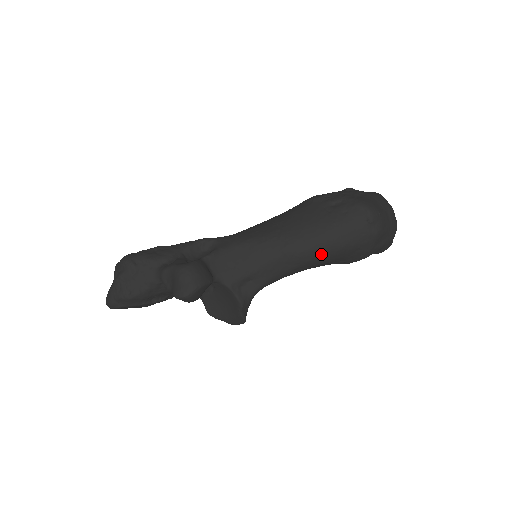
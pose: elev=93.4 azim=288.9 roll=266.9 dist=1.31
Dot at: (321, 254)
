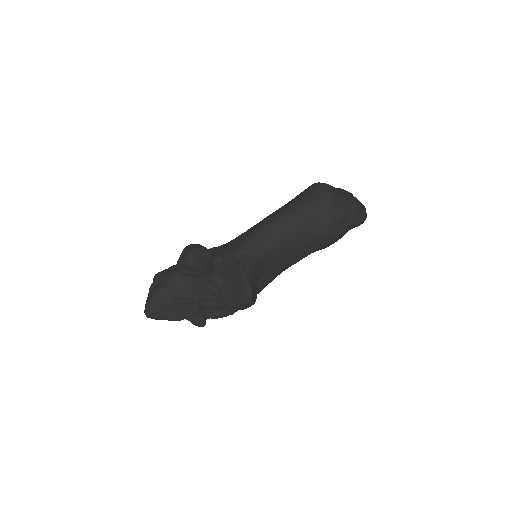
Dot at: (292, 217)
